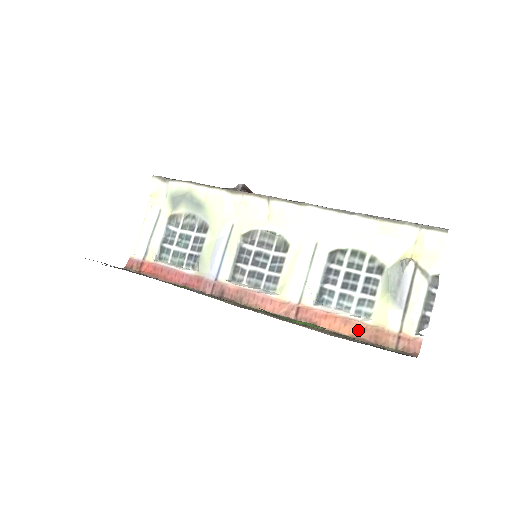
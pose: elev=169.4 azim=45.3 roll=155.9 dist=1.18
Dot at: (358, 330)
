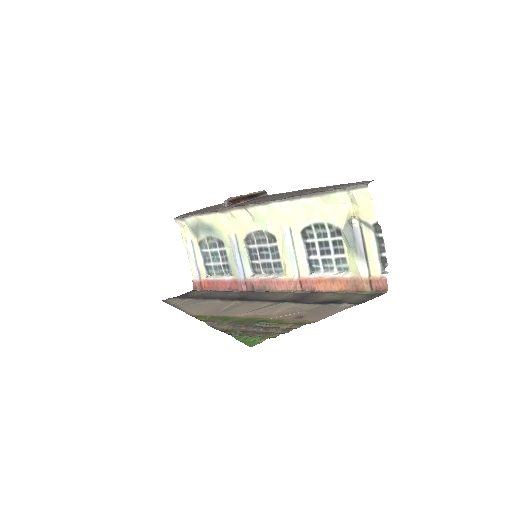
Dot at: (343, 284)
